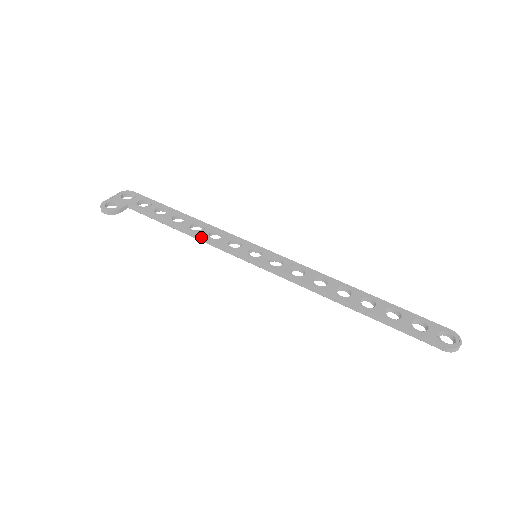
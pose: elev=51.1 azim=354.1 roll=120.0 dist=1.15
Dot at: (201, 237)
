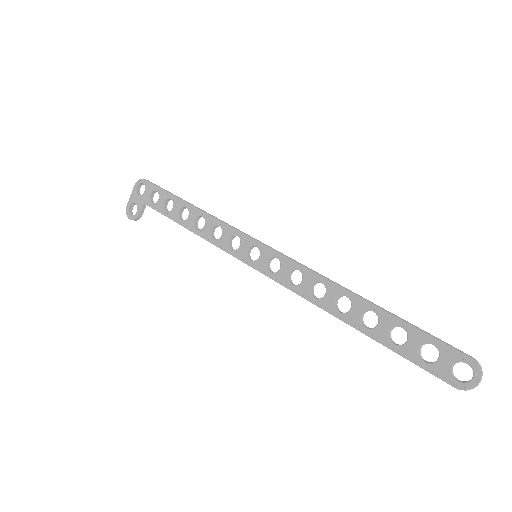
Dot at: occluded
